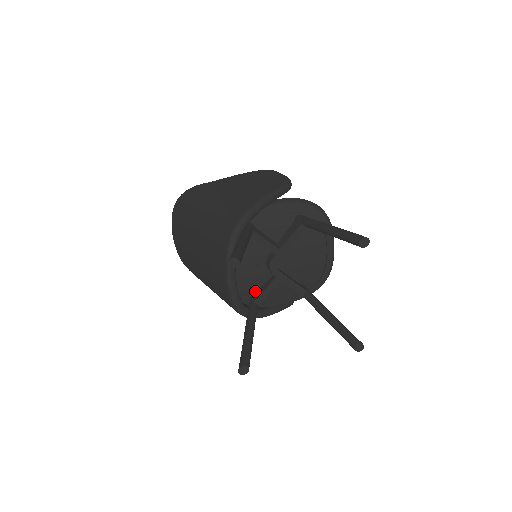
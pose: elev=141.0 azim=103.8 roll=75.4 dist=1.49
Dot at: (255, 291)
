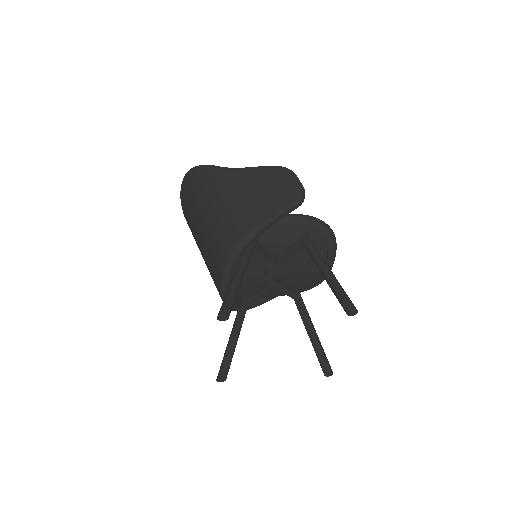
Dot at: (249, 288)
